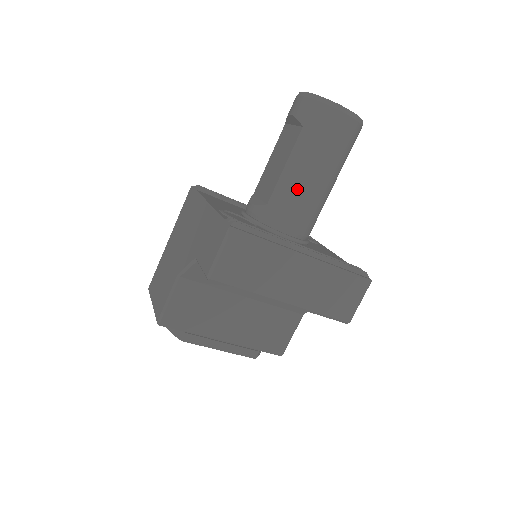
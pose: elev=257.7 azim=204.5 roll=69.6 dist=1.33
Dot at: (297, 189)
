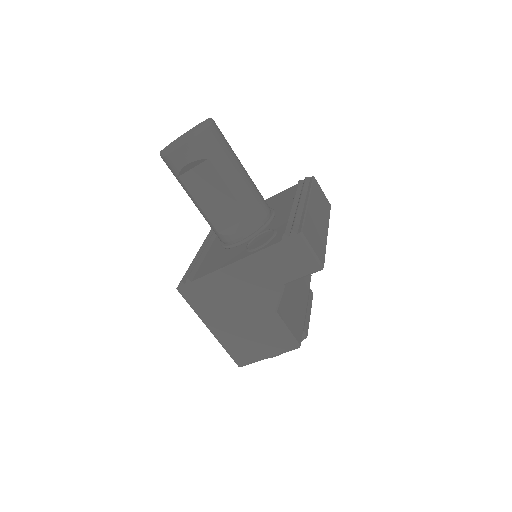
Dot at: (248, 189)
